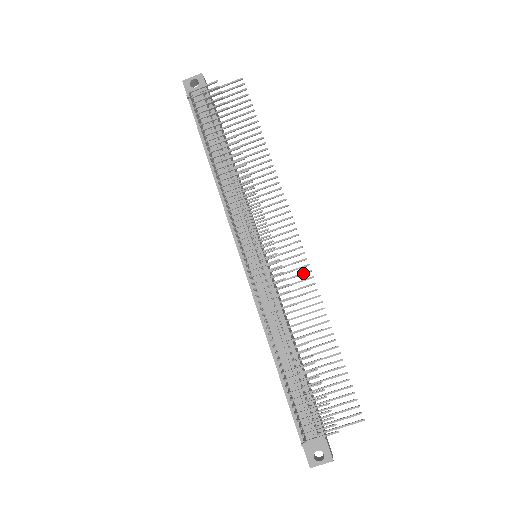
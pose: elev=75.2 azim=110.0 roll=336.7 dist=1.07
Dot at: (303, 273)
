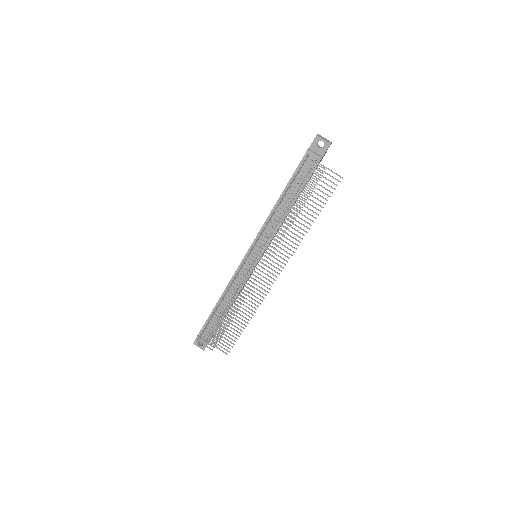
Dot at: (264, 290)
